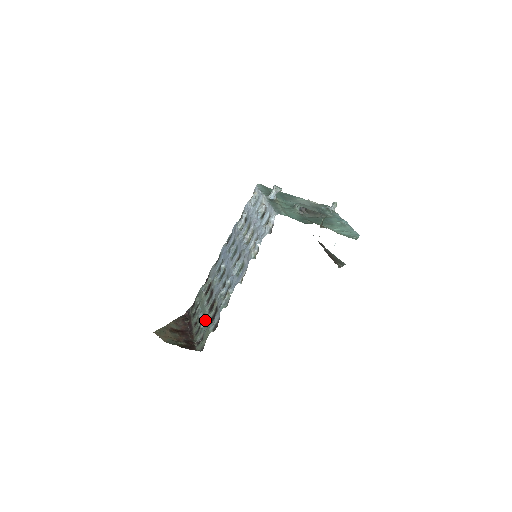
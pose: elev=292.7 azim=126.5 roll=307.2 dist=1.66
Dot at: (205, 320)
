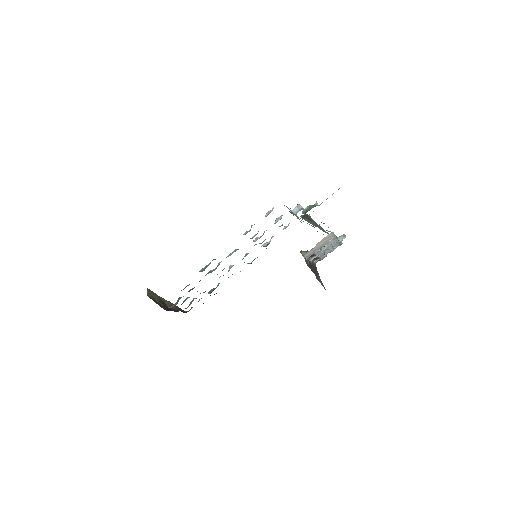
Dot at: occluded
